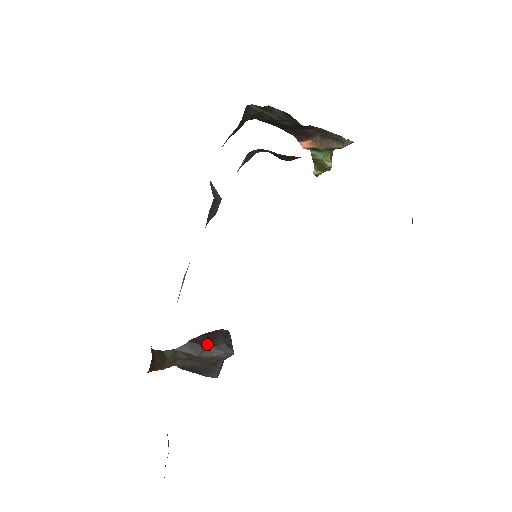
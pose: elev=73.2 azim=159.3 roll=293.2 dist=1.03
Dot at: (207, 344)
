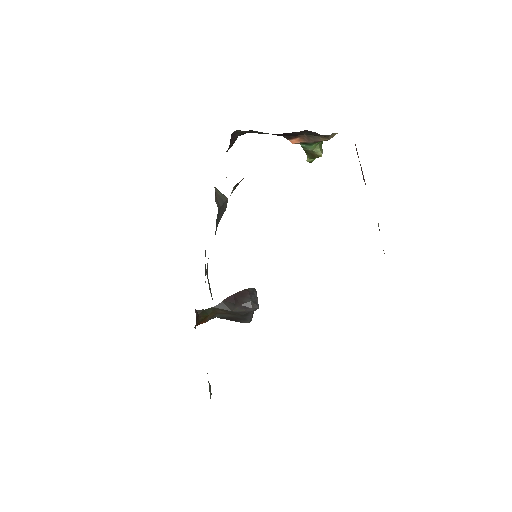
Dot at: (237, 302)
